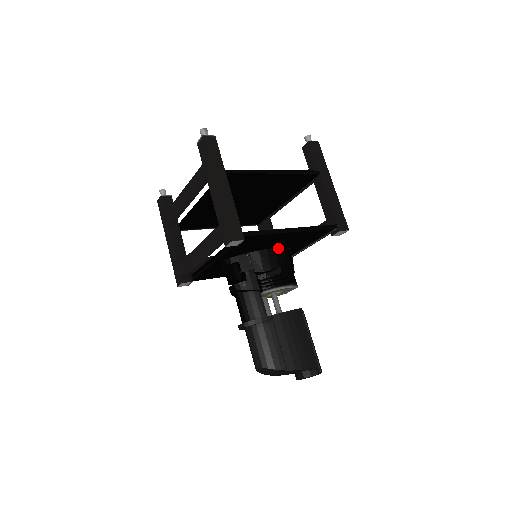
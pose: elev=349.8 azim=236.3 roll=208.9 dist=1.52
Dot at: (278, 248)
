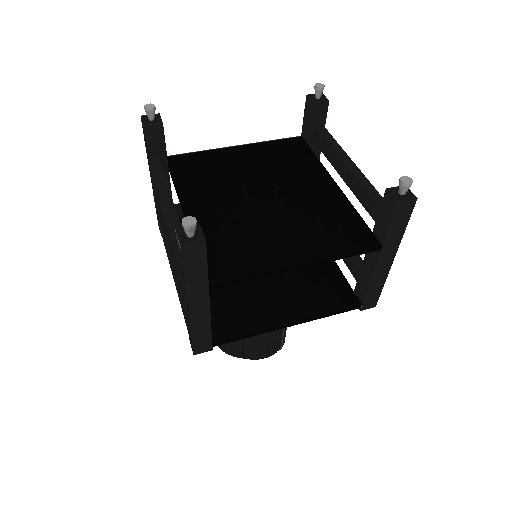
Dot at: (280, 280)
